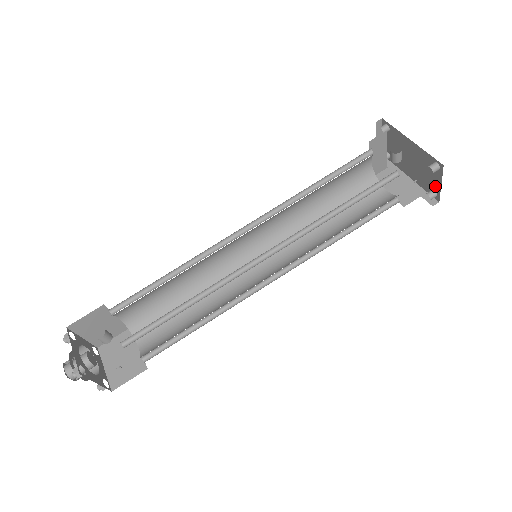
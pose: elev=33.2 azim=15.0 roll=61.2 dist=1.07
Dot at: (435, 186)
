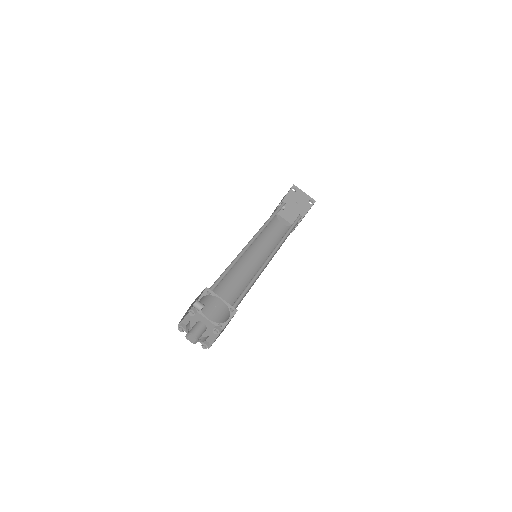
Dot at: (306, 198)
